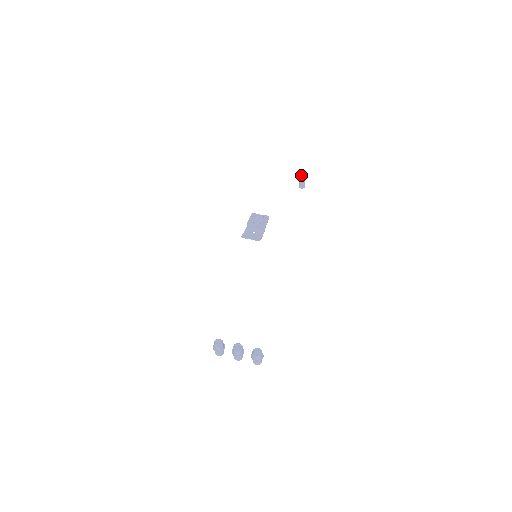
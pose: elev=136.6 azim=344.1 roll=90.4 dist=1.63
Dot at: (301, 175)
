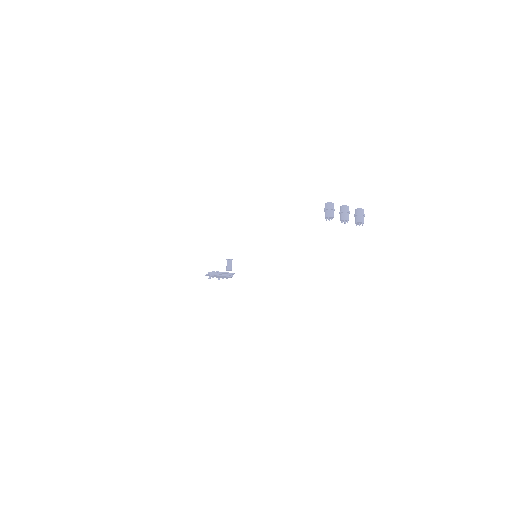
Dot at: (228, 259)
